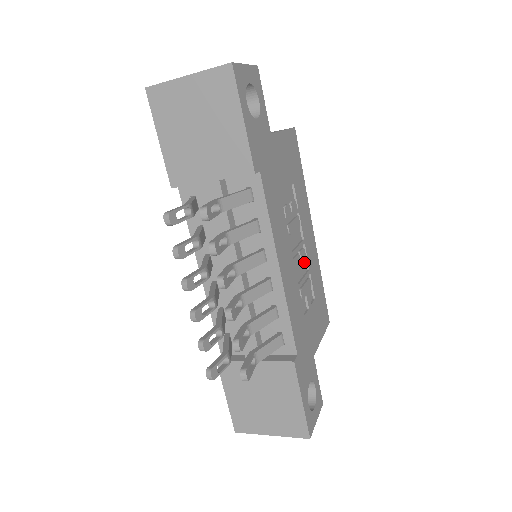
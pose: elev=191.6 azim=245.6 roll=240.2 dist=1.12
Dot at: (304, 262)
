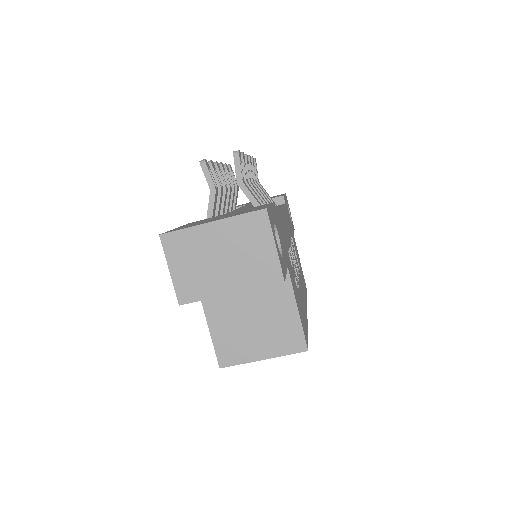
Dot at: occluded
